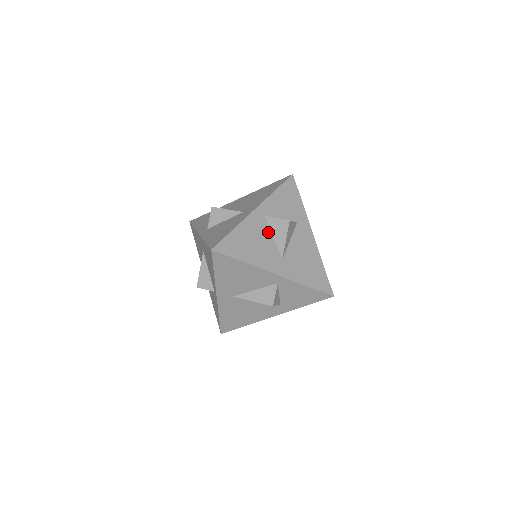
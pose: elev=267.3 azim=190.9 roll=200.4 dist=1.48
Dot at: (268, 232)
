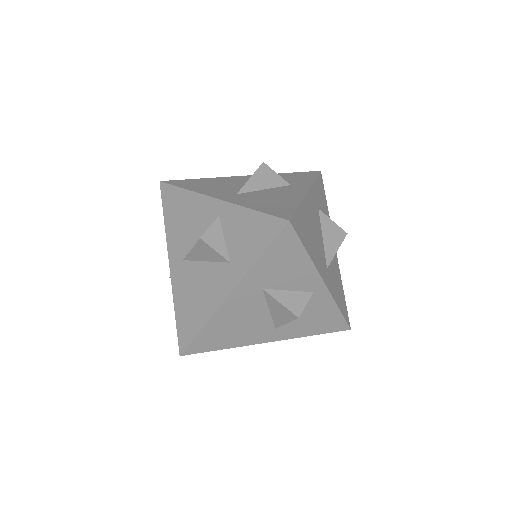
Dot at: (241, 184)
